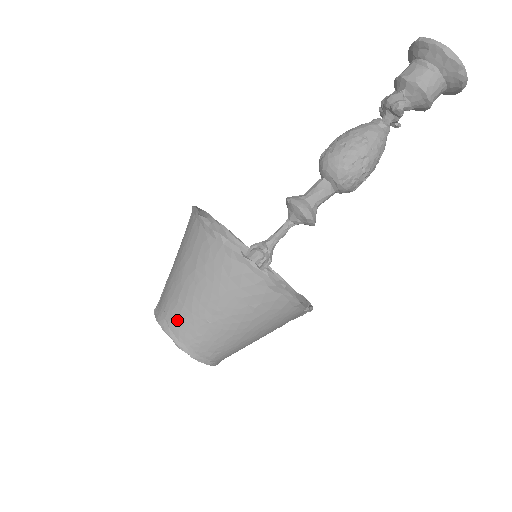
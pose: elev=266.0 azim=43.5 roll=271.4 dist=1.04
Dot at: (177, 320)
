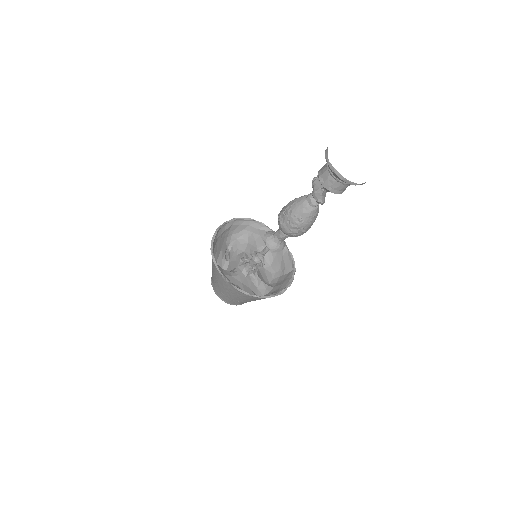
Dot at: (224, 298)
